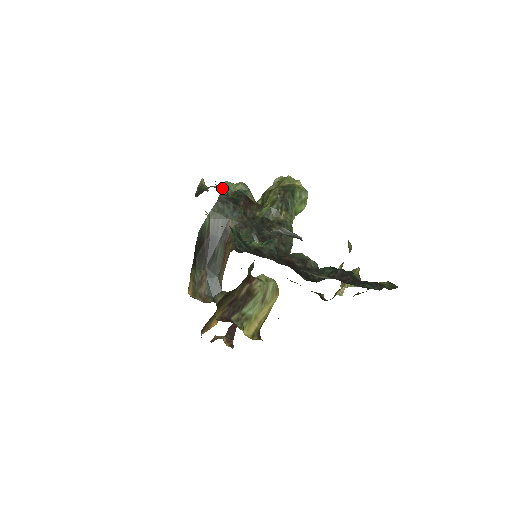
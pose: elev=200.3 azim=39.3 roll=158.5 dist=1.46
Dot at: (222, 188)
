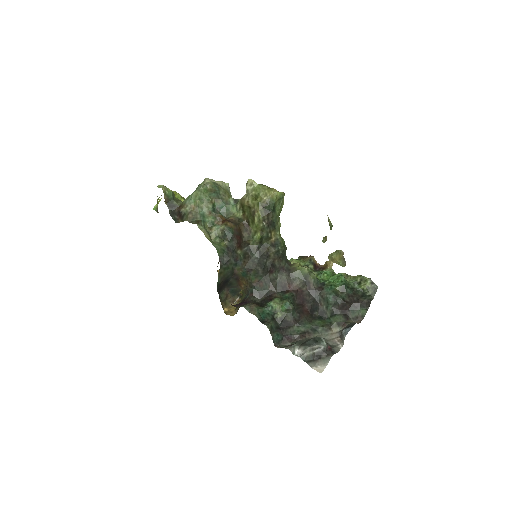
Dot at: (217, 249)
